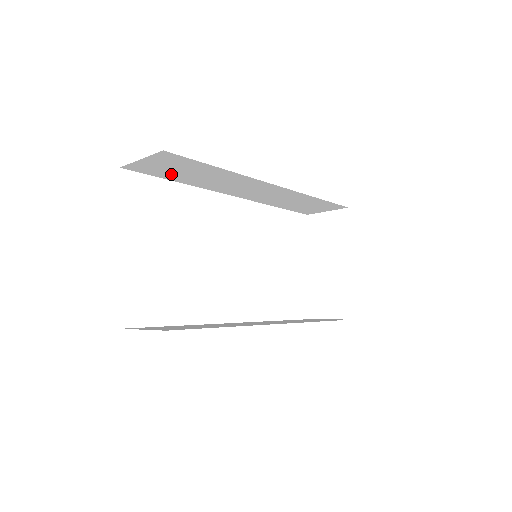
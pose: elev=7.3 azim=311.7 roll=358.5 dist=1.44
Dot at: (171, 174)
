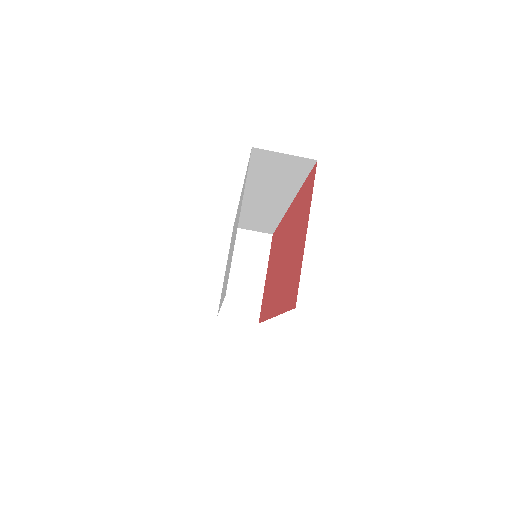
Dot at: (263, 168)
